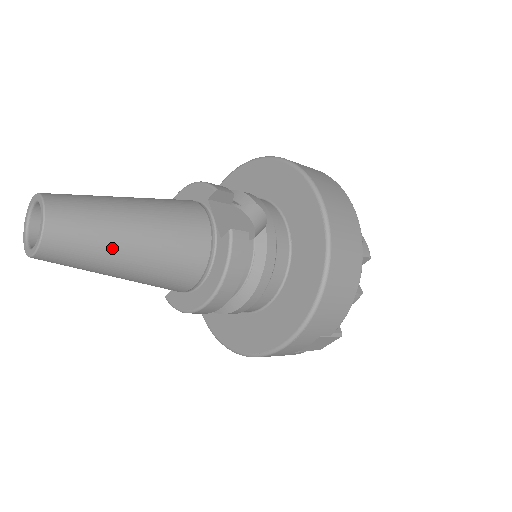
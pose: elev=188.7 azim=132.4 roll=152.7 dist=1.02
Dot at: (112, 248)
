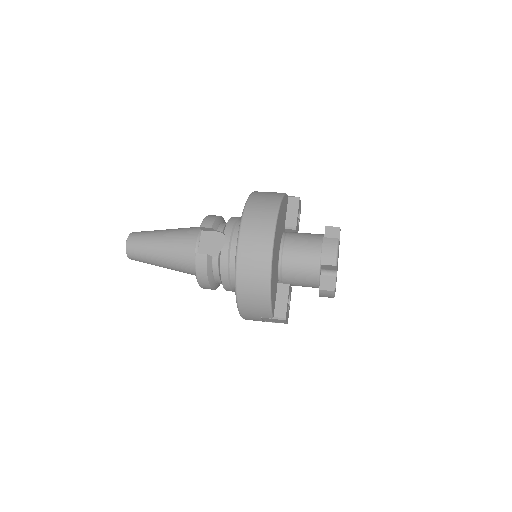
Dot at: (152, 259)
